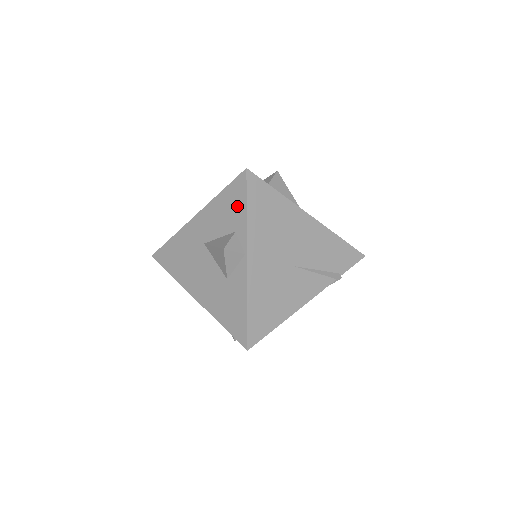
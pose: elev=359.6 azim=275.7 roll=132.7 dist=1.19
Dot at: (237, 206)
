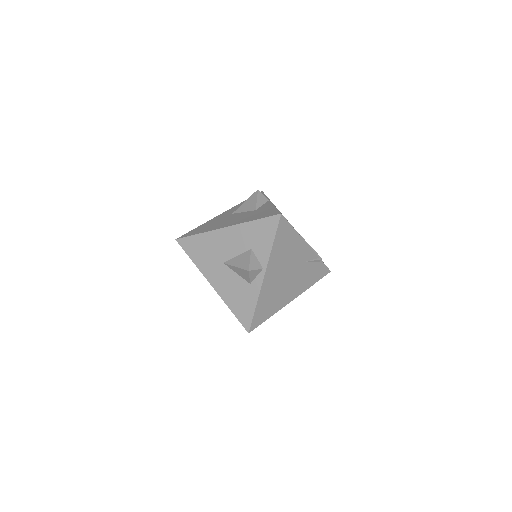
Dot at: occluded
